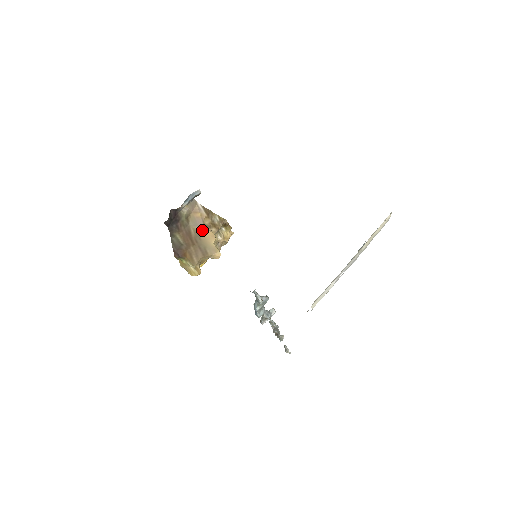
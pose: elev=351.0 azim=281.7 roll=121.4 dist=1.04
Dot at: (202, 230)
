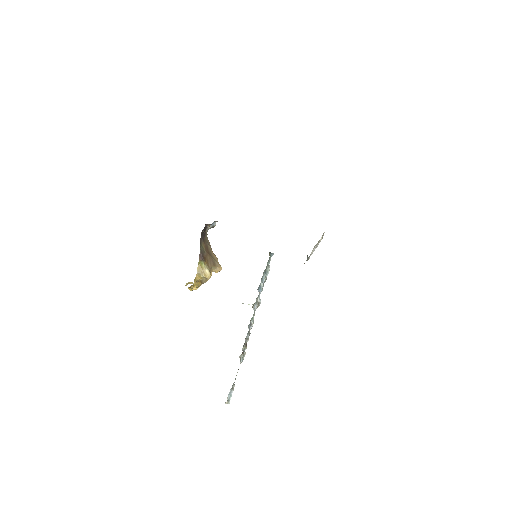
Dot at: occluded
